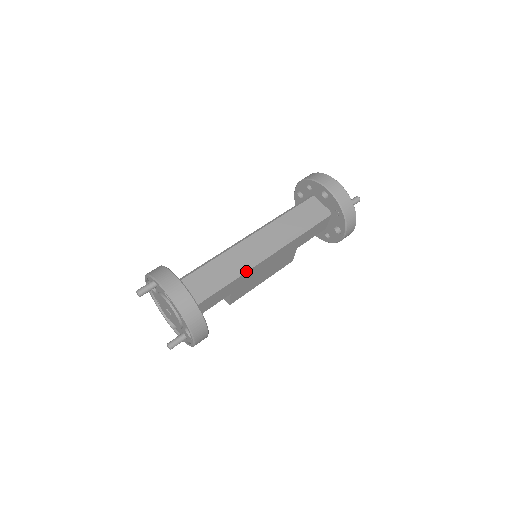
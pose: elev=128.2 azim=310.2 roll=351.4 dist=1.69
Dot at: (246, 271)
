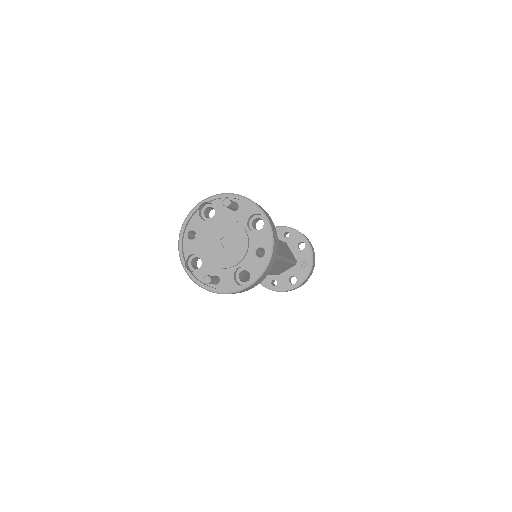
Dot at: occluded
